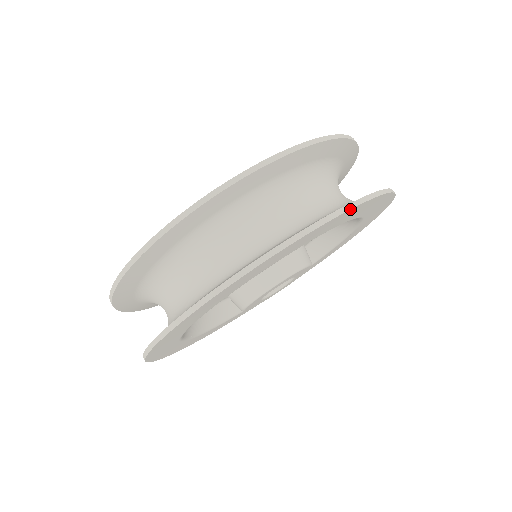
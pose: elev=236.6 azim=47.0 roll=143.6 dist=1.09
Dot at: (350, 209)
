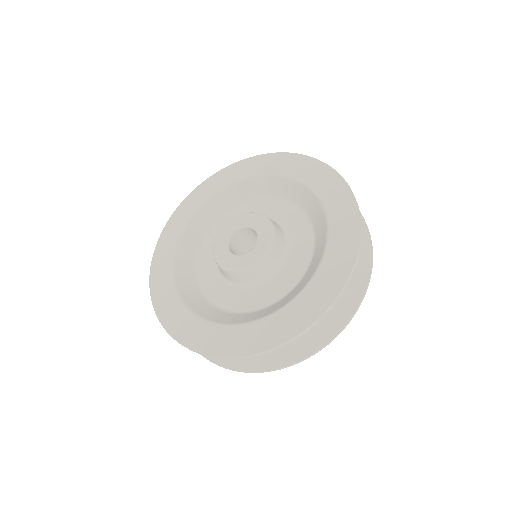
Dot at: occluded
